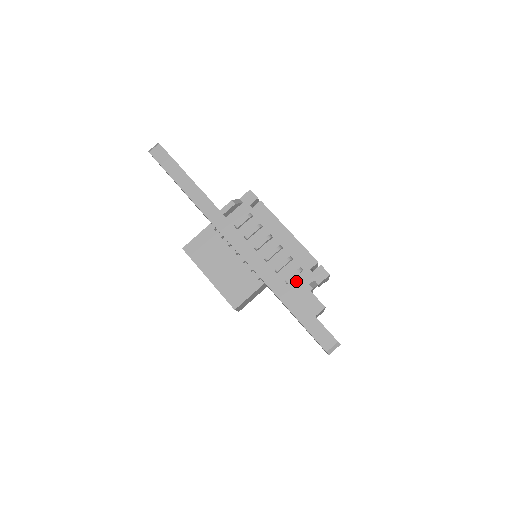
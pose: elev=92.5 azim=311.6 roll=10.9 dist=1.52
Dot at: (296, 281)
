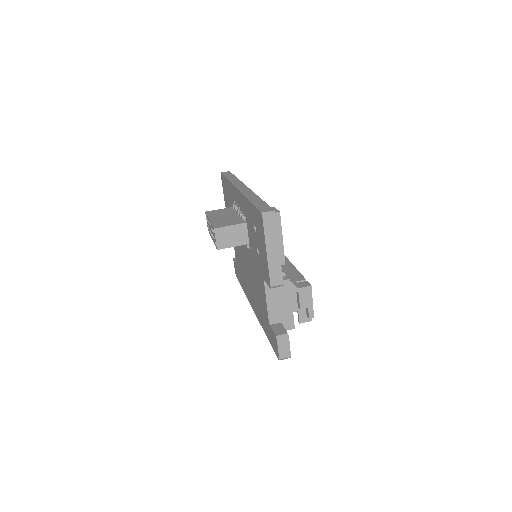
Dot at: occluded
